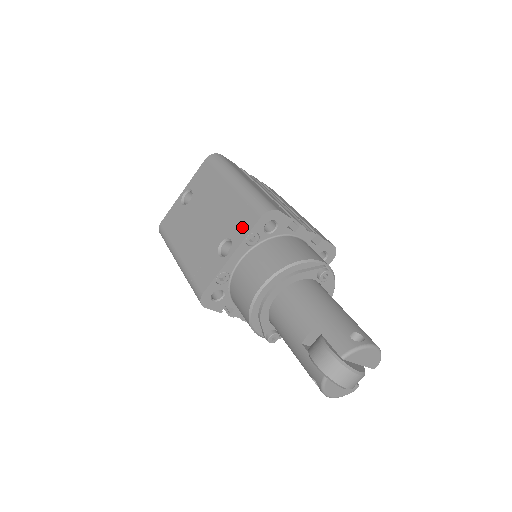
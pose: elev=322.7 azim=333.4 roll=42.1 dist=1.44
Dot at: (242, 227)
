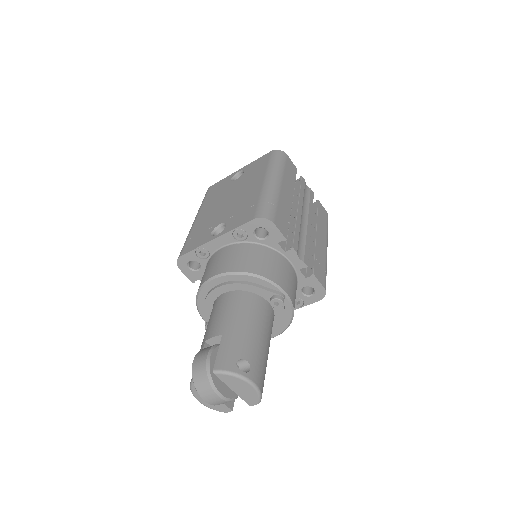
Dot at: (239, 220)
